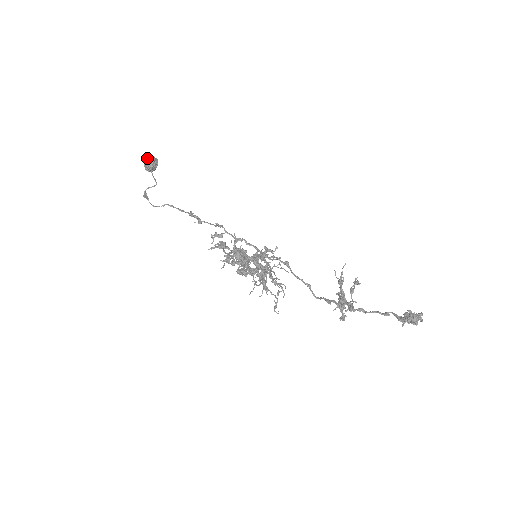
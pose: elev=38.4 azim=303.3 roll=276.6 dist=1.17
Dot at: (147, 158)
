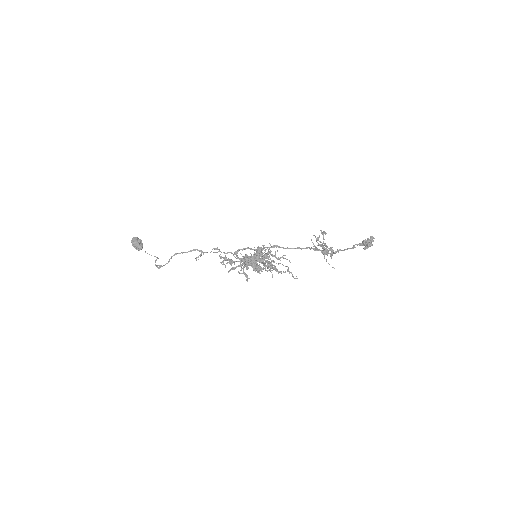
Dot at: (132, 244)
